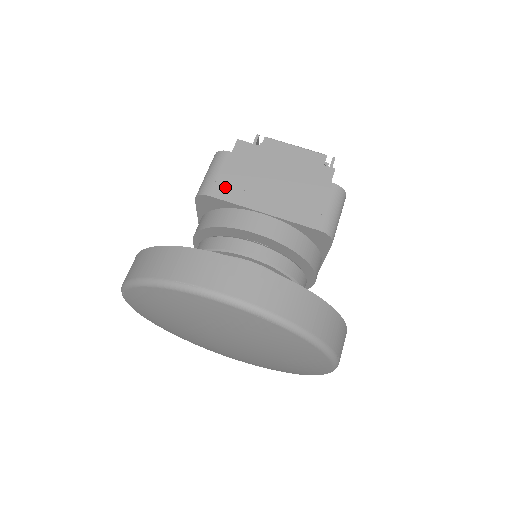
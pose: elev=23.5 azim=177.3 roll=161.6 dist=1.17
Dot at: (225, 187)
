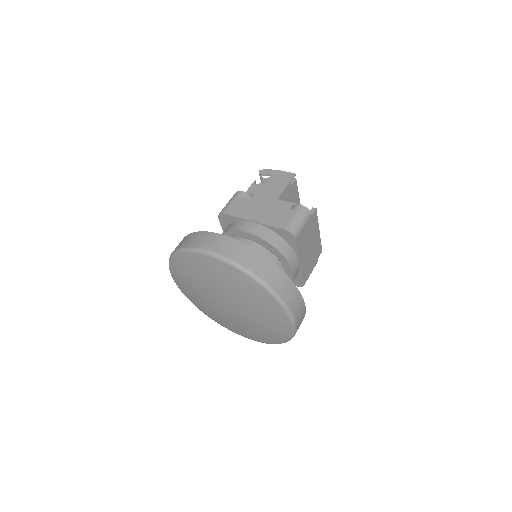
Dot at: (301, 238)
